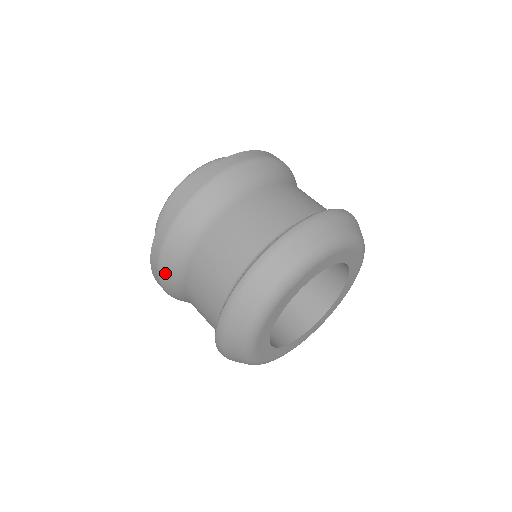
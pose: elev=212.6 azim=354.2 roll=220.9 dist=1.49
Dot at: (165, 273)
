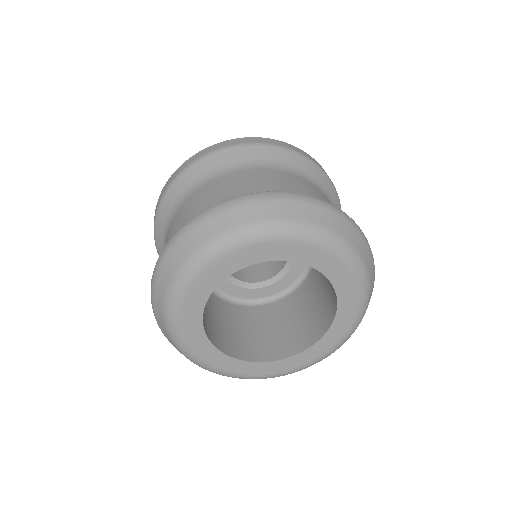
Dot at: (192, 171)
